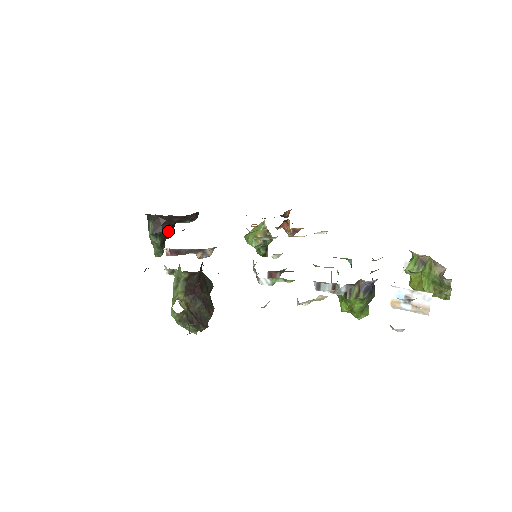
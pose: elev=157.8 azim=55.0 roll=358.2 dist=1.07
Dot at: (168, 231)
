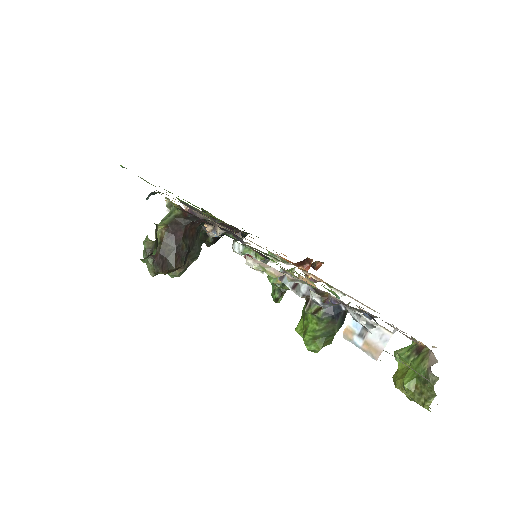
Dot at: occluded
